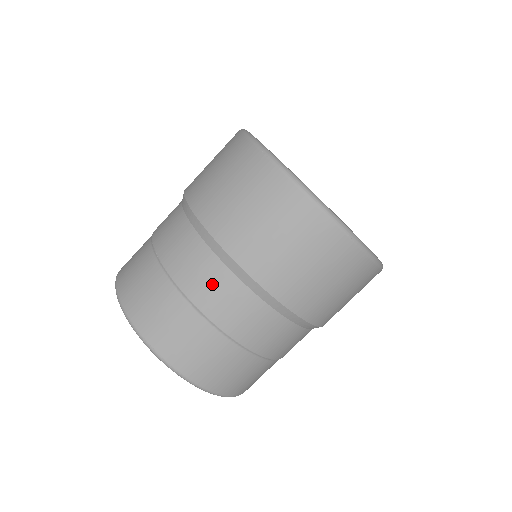
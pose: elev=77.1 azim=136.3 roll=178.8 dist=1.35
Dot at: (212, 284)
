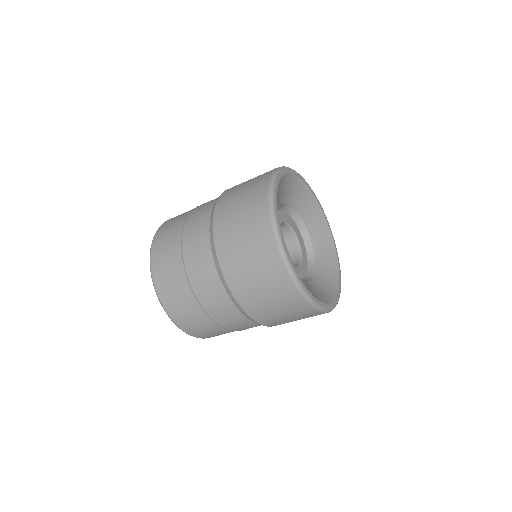
Dot at: occluded
